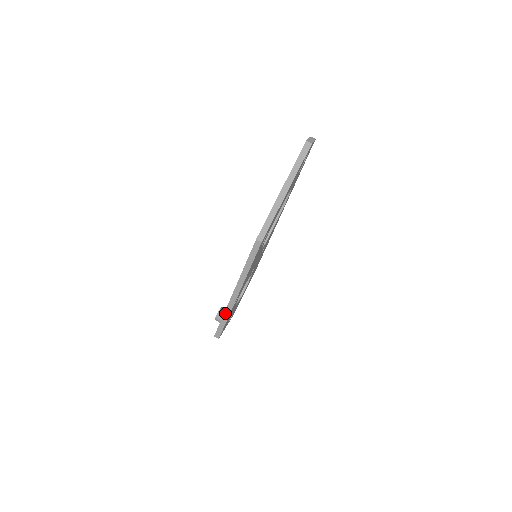
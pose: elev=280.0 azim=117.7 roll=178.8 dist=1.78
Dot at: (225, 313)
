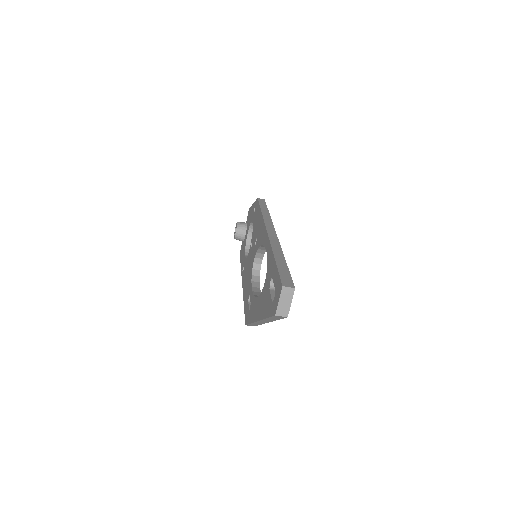
Dot at: occluded
